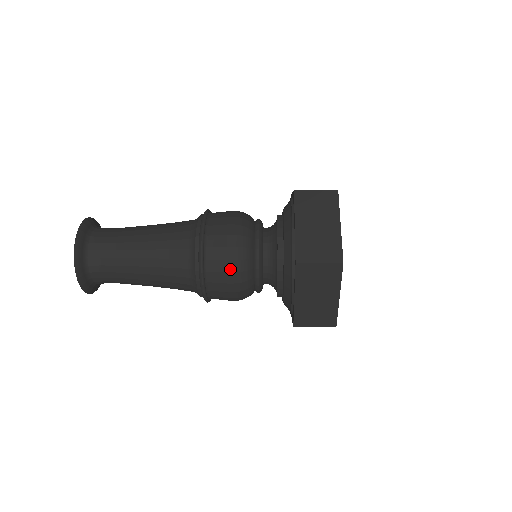
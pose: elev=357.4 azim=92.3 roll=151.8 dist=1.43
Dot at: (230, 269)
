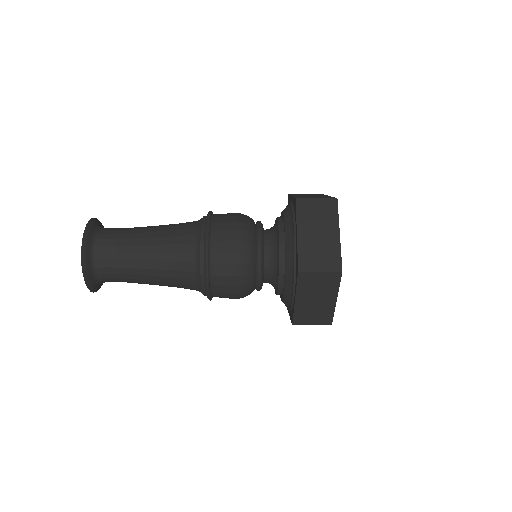
Dot at: (235, 227)
